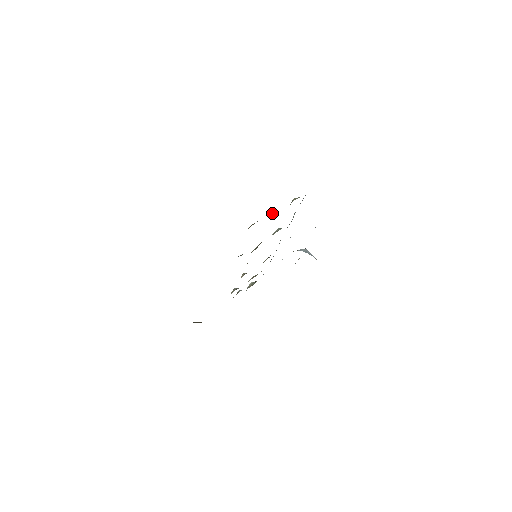
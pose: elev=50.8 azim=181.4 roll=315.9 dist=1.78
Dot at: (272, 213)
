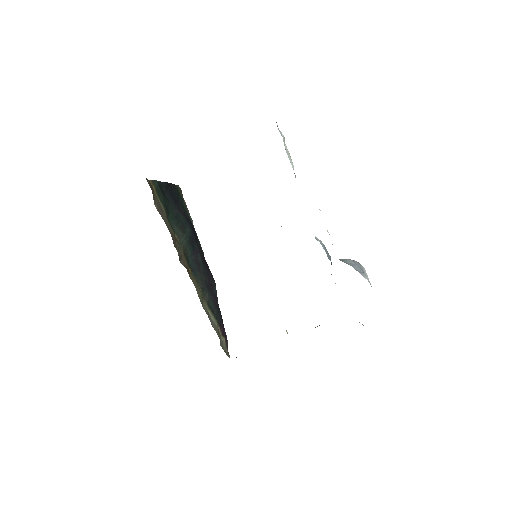
Dot at: occluded
